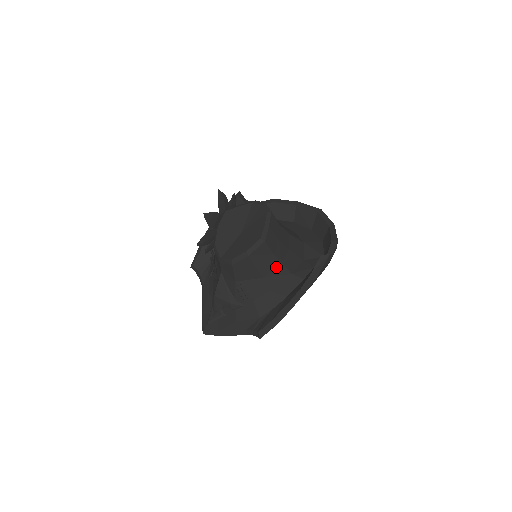
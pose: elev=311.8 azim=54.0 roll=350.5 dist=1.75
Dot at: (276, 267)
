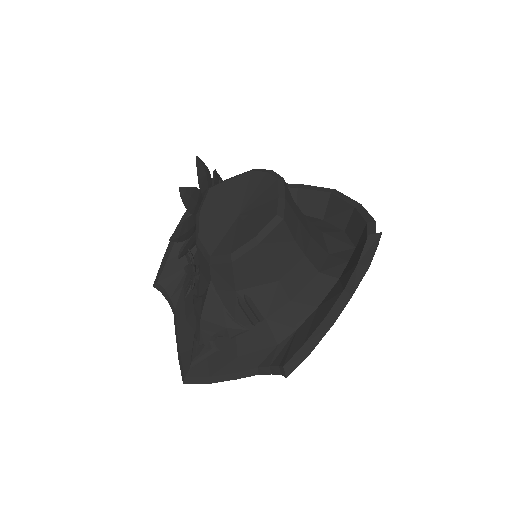
Dot at: (298, 262)
